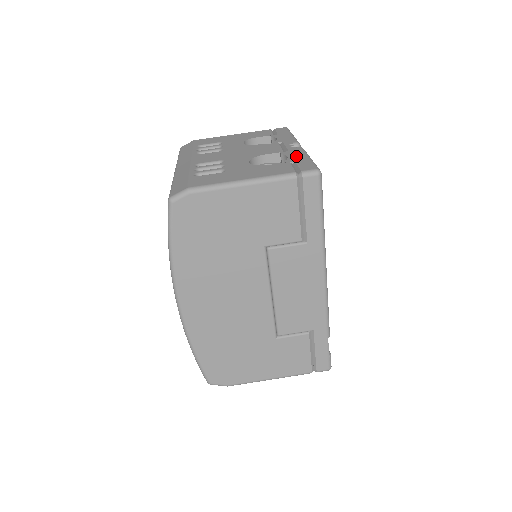
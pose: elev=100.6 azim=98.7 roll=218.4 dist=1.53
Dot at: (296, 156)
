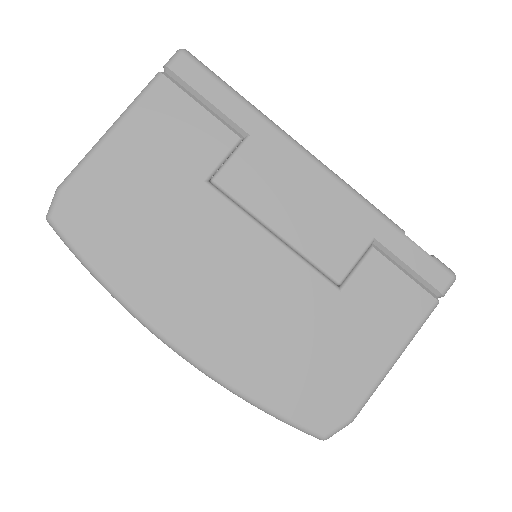
Dot at: occluded
